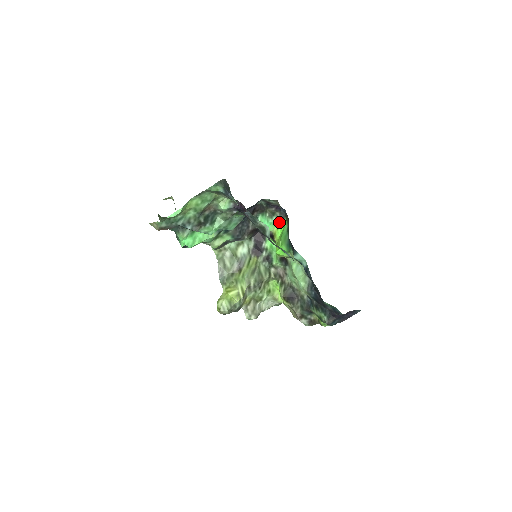
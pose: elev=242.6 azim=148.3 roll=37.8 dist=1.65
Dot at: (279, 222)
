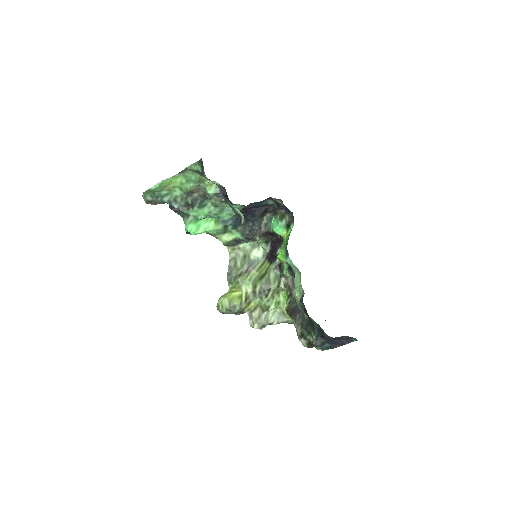
Dot at: (288, 226)
